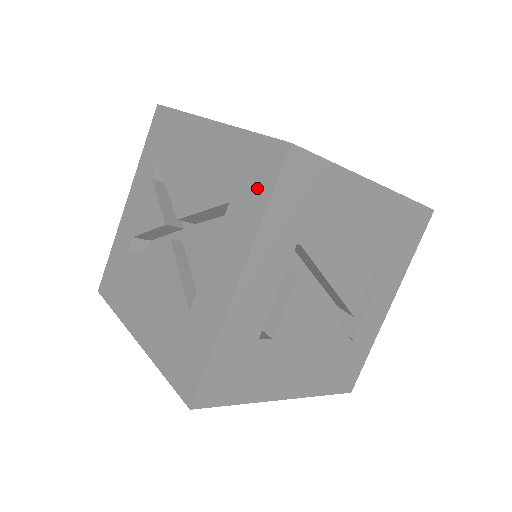
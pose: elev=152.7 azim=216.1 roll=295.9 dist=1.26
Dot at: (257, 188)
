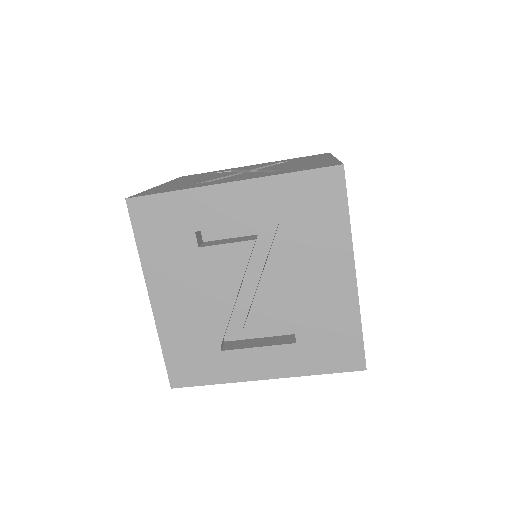
Dot at: (303, 169)
